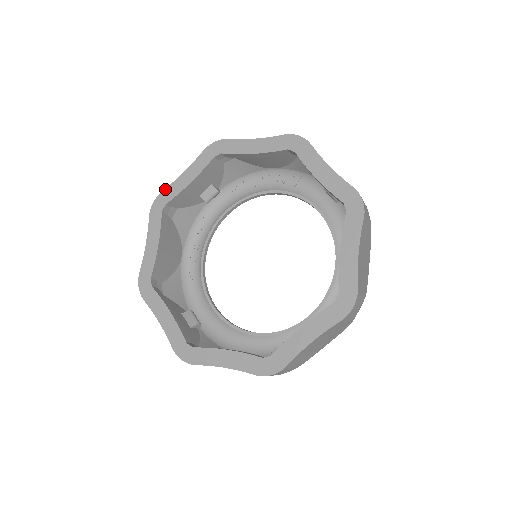
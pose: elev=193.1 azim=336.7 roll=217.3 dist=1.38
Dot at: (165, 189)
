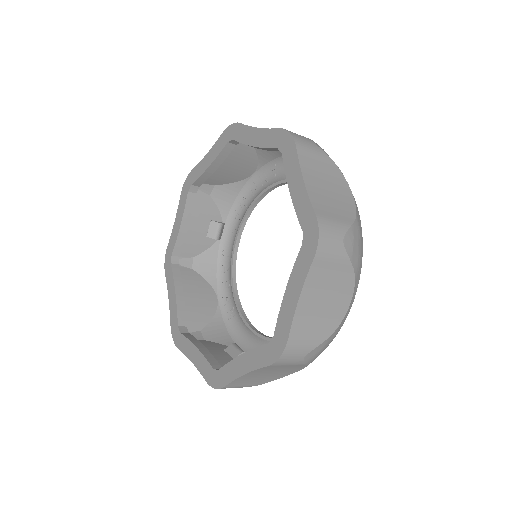
Dot at: (168, 244)
